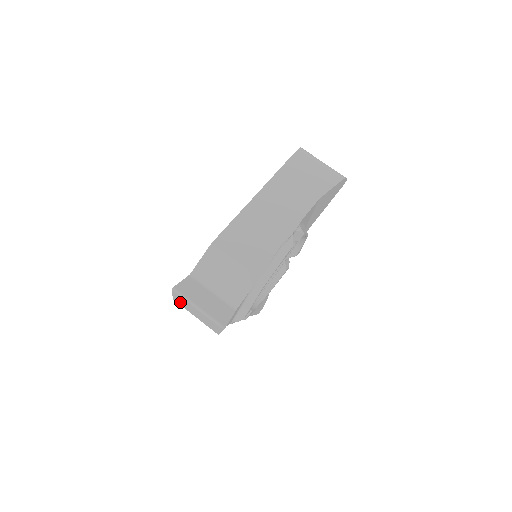
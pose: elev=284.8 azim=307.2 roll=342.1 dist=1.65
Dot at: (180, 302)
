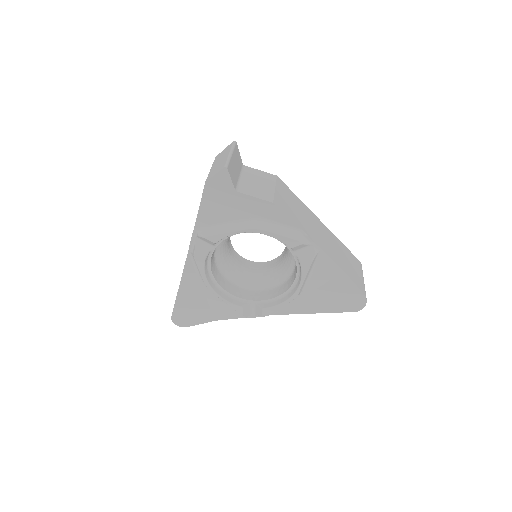
Dot at: (220, 156)
